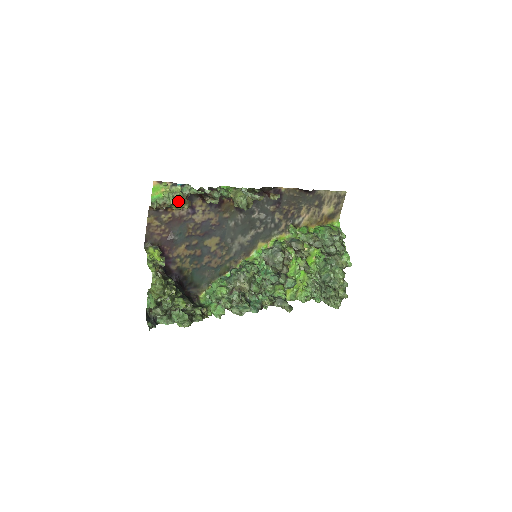
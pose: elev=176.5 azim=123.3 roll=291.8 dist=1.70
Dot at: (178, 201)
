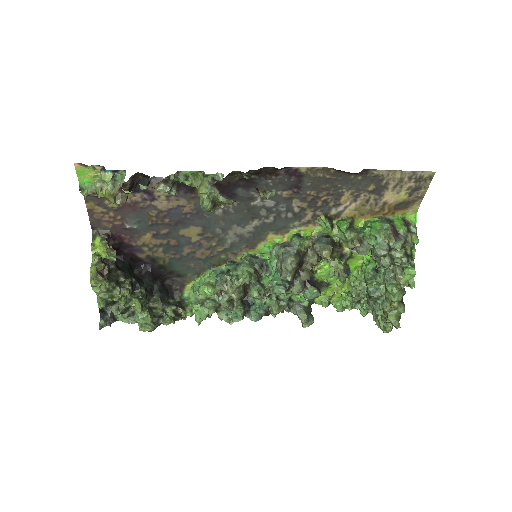
Dot at: (105, 195)
